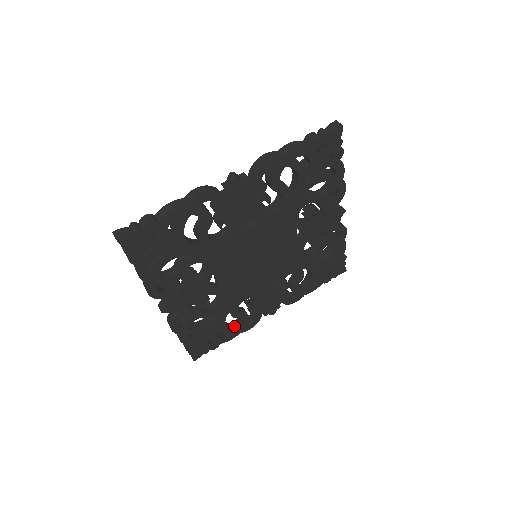
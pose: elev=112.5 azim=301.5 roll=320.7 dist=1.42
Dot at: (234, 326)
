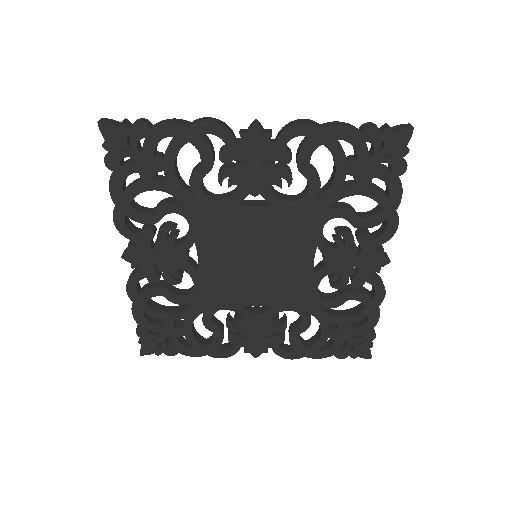
Dot at: (204, 341)
